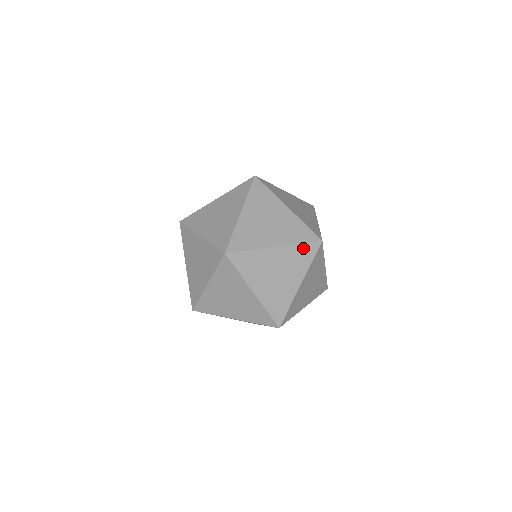
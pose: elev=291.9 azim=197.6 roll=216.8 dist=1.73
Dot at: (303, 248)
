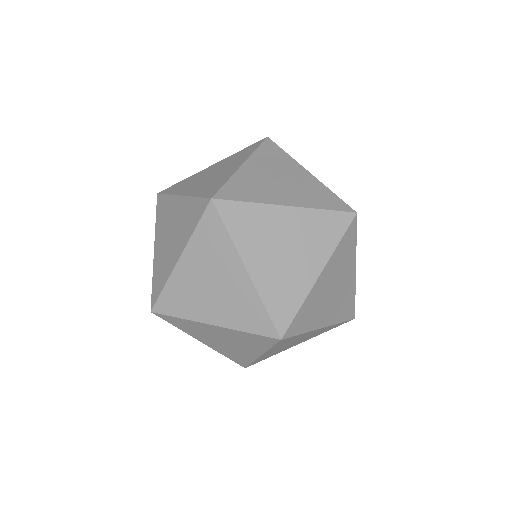
Dot at: (337, 325)
